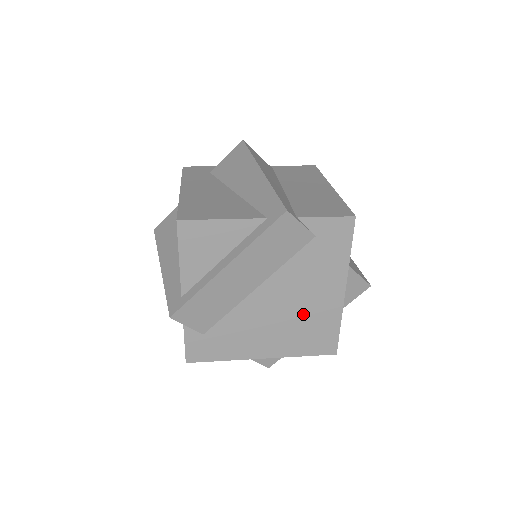
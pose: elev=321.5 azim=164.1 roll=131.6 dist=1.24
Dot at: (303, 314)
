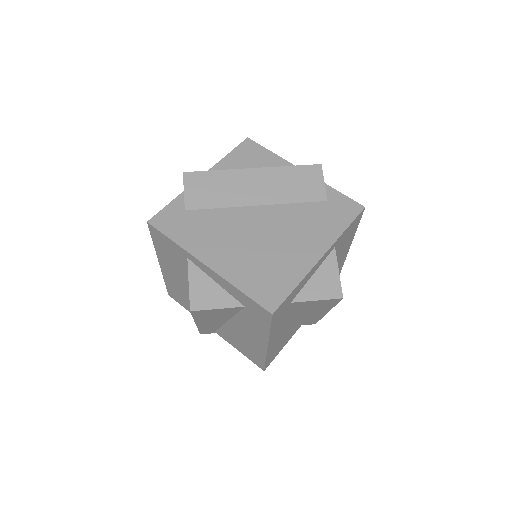
Dot at: (274, 251)
